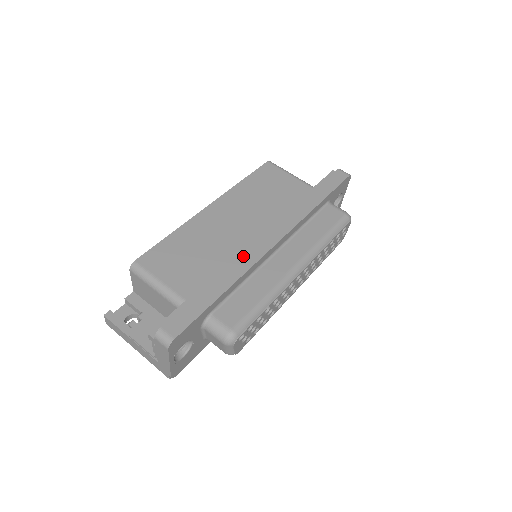
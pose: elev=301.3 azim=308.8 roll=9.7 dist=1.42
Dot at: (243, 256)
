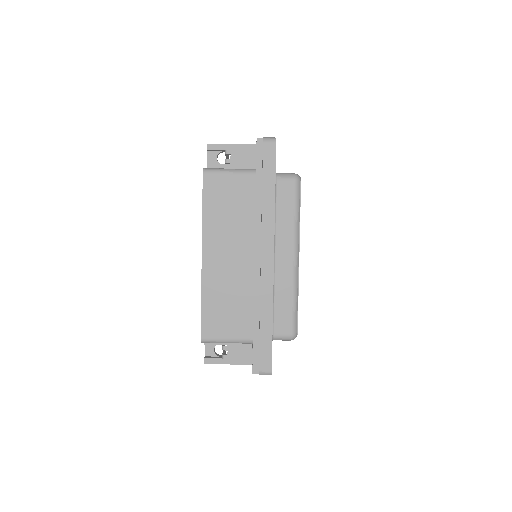
Dot at: (262, 287)
